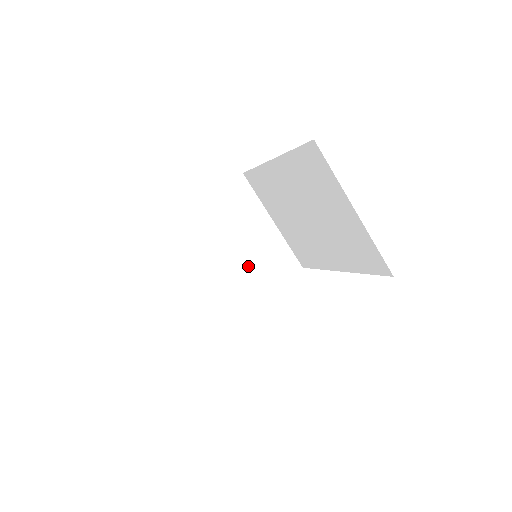
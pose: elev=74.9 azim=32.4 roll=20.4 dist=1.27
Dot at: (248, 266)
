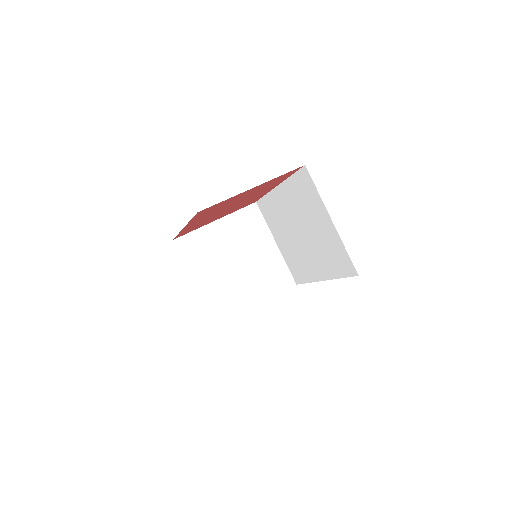
Dot at: (251, 275)
